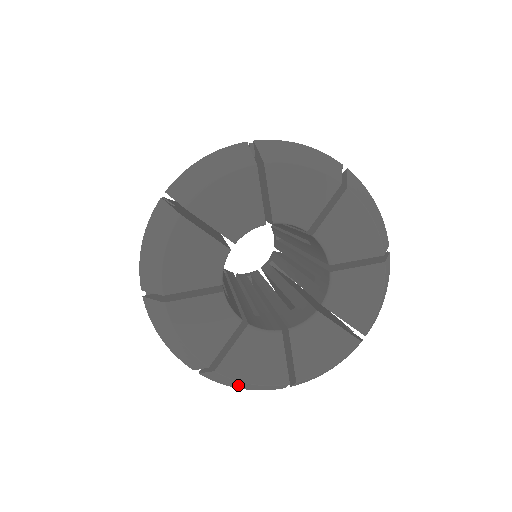
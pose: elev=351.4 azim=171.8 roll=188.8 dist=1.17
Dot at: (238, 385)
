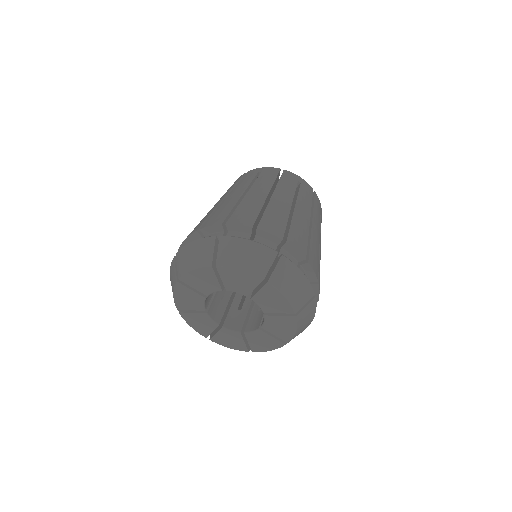
Dot at: occluded
